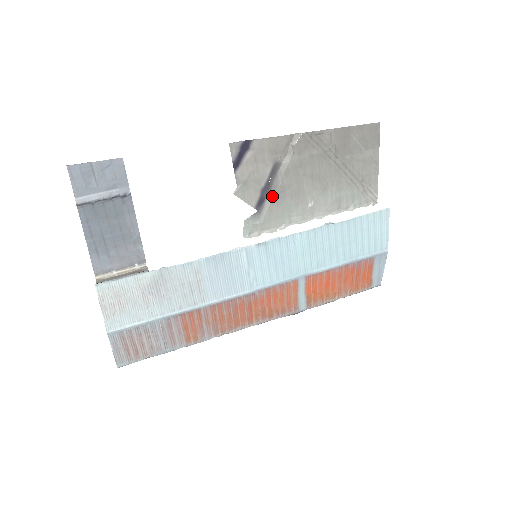
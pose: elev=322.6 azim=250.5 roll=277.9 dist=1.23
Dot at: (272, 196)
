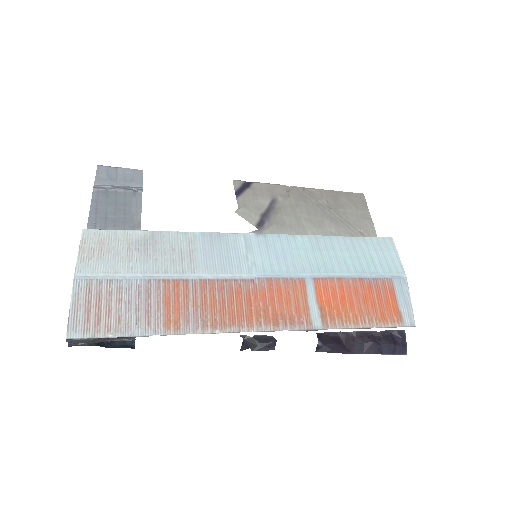
Dot at: (272, 222)
